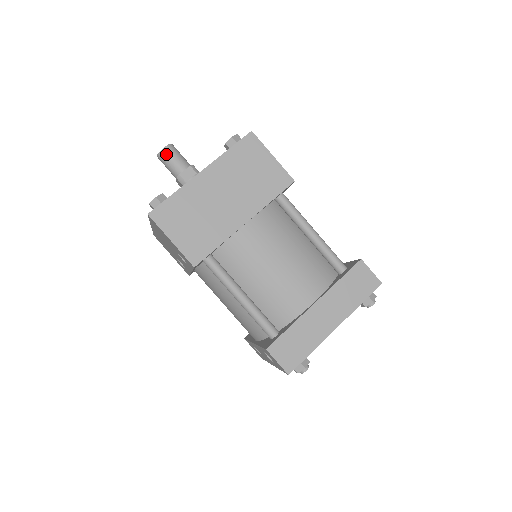
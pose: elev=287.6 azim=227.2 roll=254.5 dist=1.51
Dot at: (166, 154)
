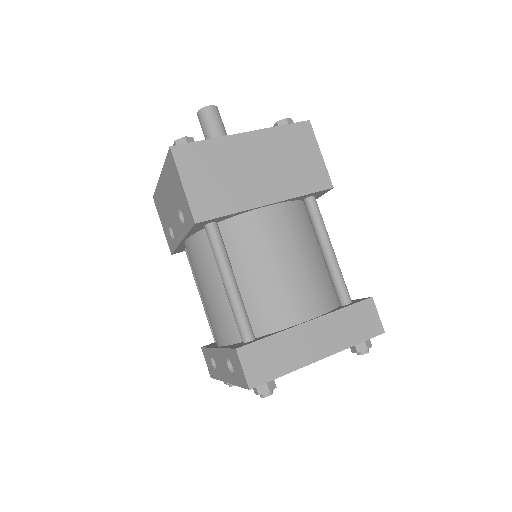
Dot at: (208, 113)
